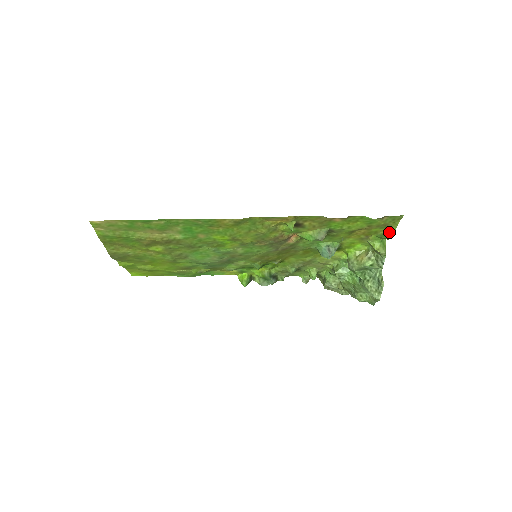
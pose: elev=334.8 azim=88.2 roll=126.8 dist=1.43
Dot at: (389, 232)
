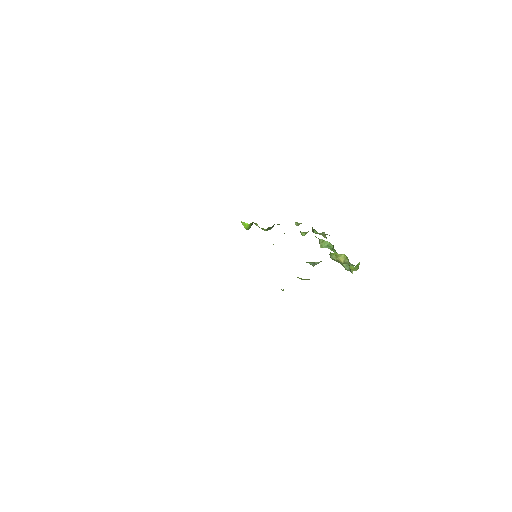
Dot at: occluded
